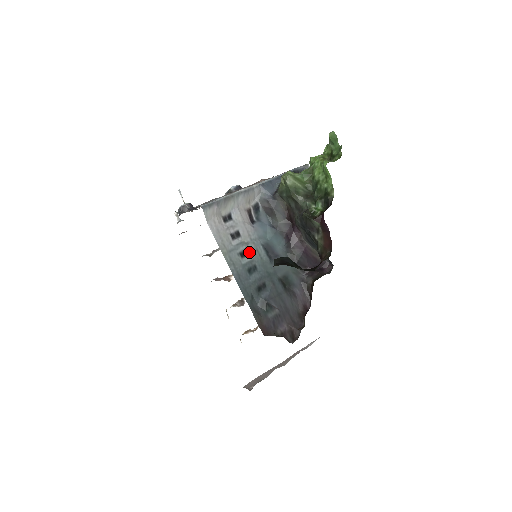
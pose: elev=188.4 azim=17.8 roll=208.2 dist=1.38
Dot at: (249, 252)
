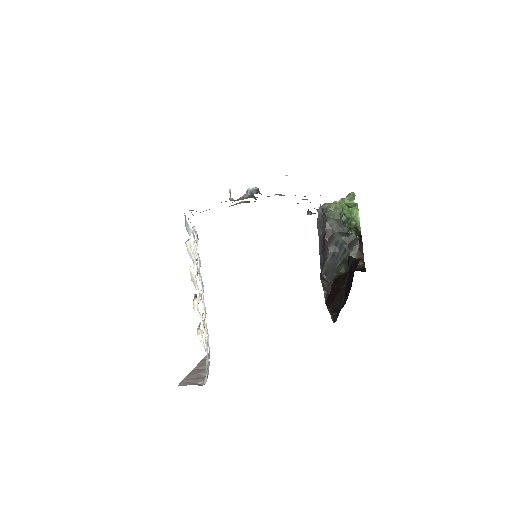
Dot at: occluded
